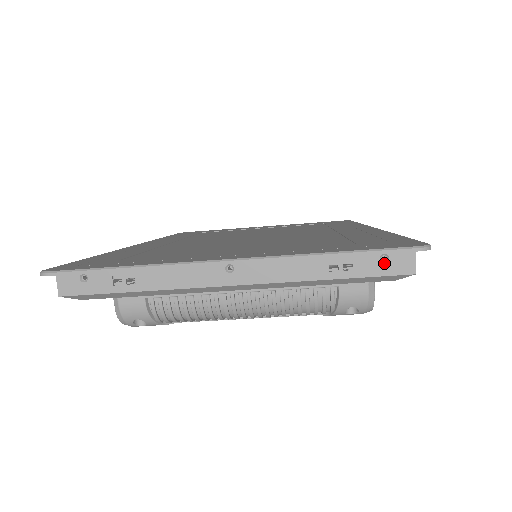
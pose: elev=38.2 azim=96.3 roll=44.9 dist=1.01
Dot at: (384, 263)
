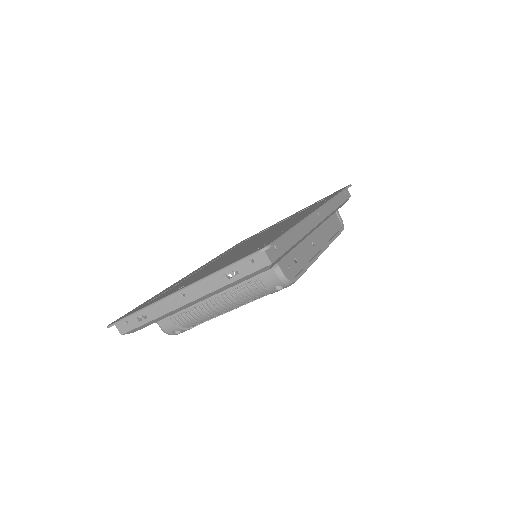
Dot at: (252, 264)
